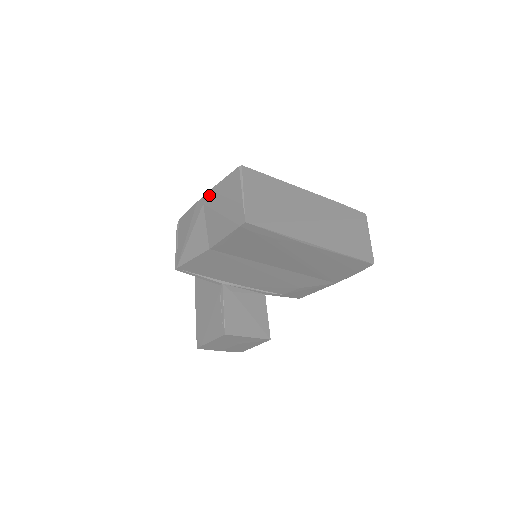
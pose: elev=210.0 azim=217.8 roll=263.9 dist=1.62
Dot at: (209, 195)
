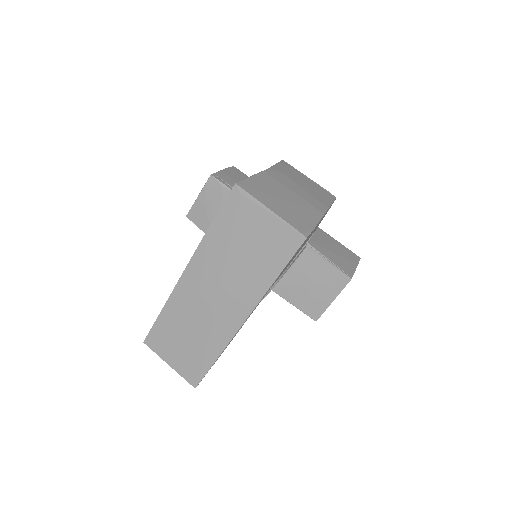
Dot at: occluded
